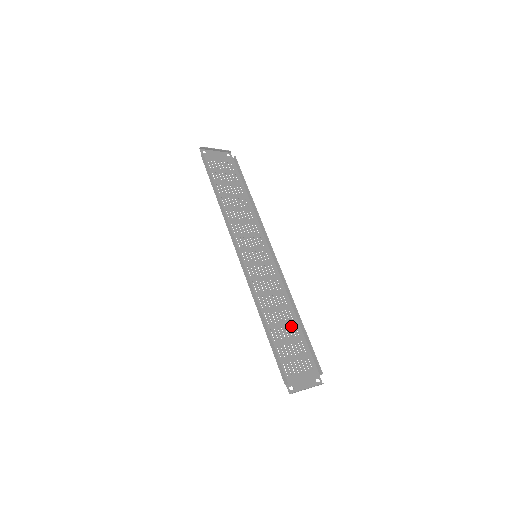
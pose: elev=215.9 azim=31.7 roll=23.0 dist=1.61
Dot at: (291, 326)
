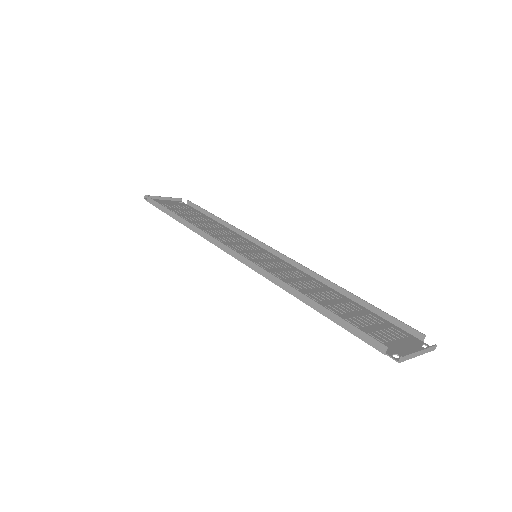
Dot at: (344, 303)
